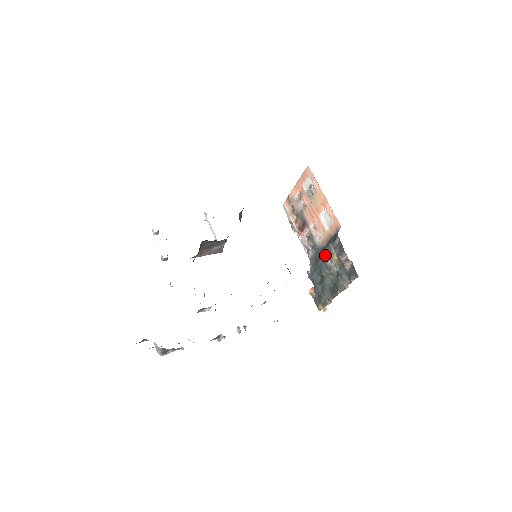
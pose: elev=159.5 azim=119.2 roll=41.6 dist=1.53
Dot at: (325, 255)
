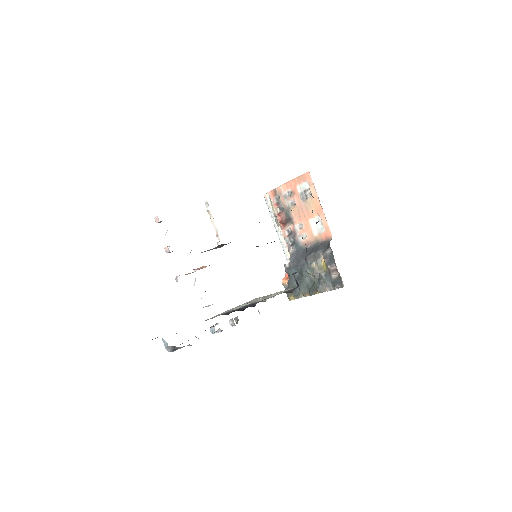
Dot at: (311, 258)
